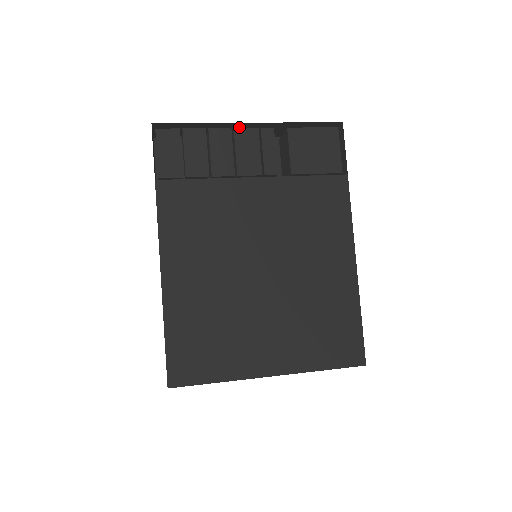
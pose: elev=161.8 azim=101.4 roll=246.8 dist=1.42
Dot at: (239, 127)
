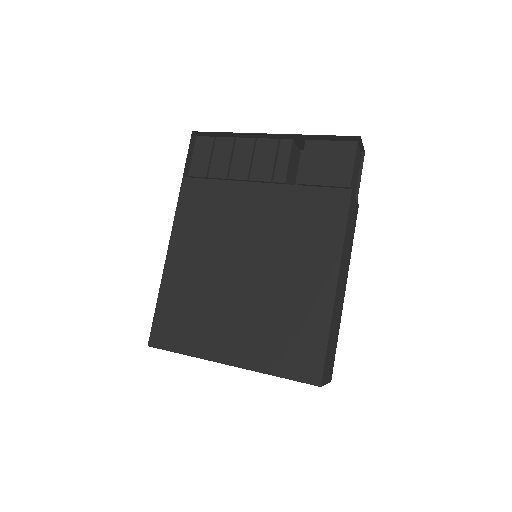
Dot at: occluded
